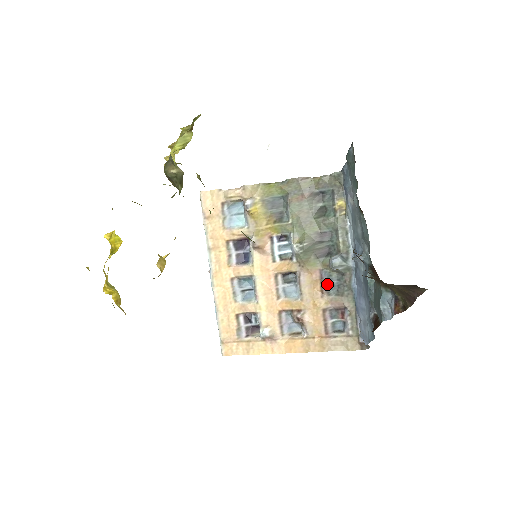
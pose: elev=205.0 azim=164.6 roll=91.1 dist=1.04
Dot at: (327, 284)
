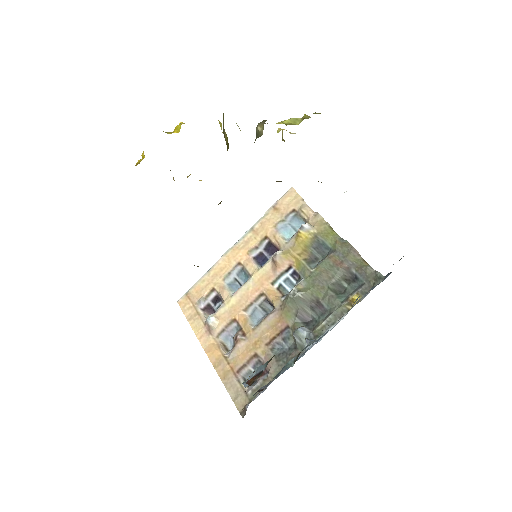
Dot at: (280, 341)
